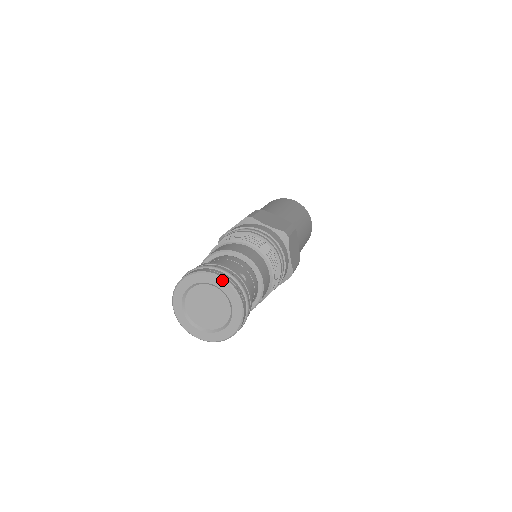
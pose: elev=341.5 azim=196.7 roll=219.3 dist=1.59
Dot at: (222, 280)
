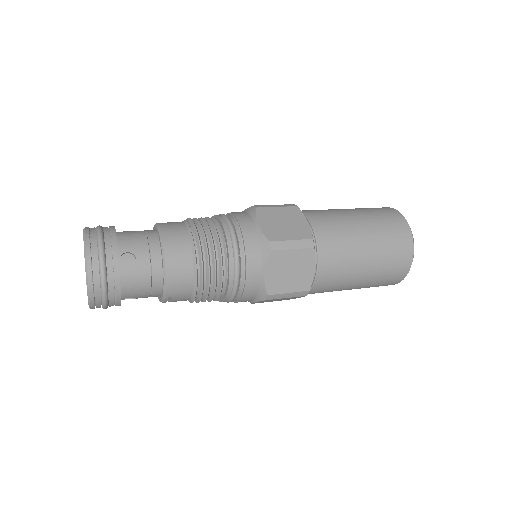
Dot at: (84, 247)
